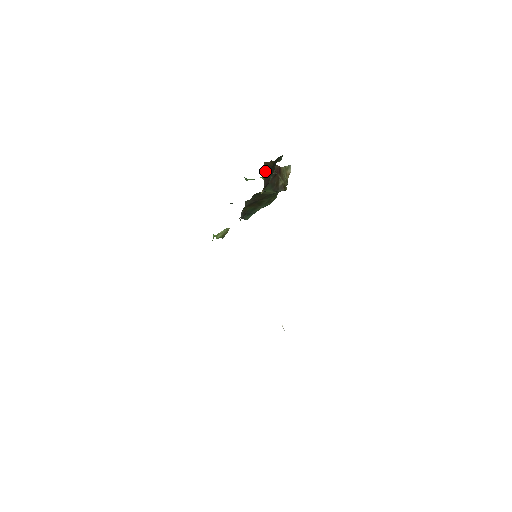
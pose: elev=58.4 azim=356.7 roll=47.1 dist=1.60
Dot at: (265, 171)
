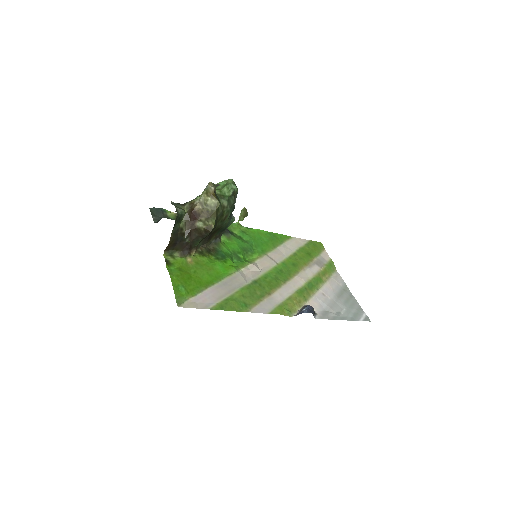
Dot at: (174, 248)
